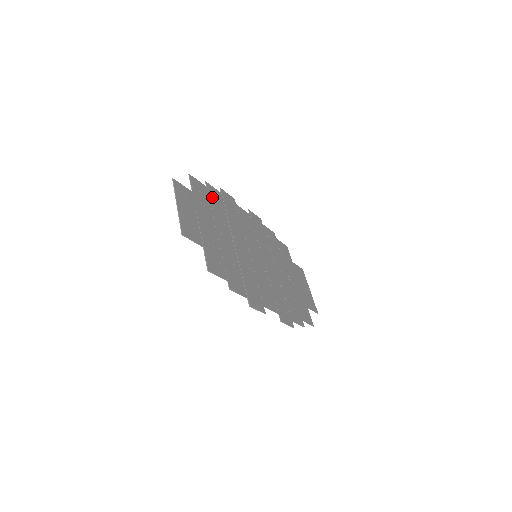
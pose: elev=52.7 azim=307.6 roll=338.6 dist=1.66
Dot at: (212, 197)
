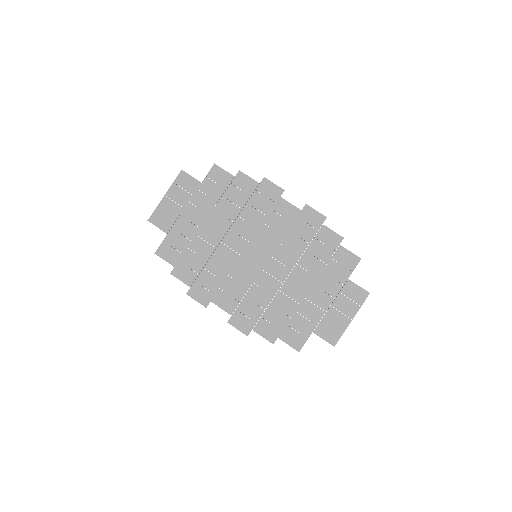
Dot at: (234, 188)
